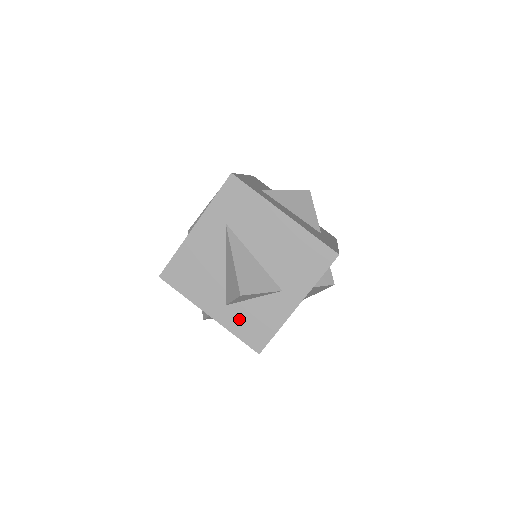
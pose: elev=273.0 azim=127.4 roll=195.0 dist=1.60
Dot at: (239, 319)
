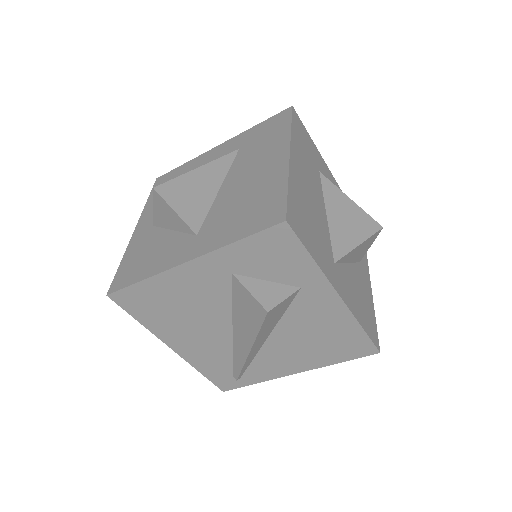
Dot at: (142, 245)
